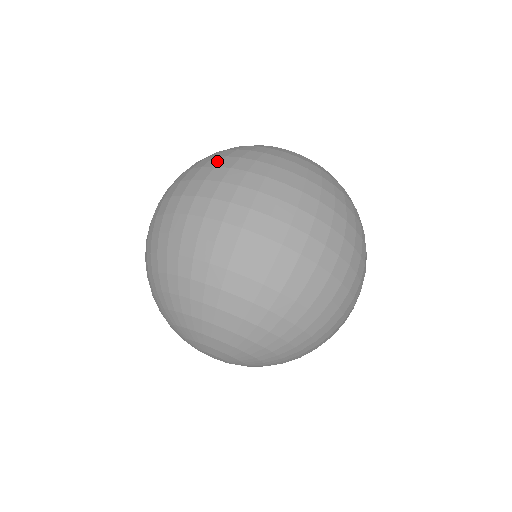
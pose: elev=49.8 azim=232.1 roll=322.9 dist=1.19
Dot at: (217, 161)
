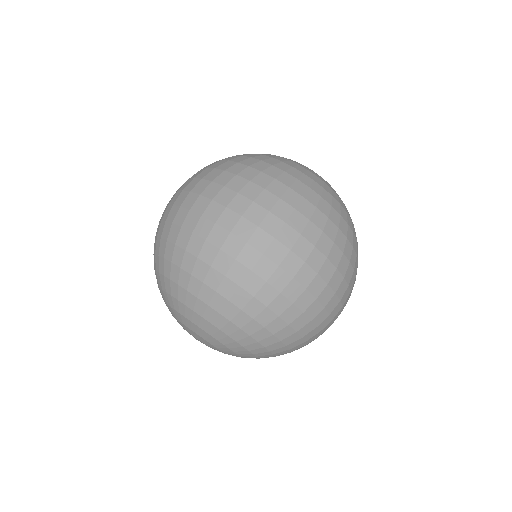
Dot at: (310, 210)
